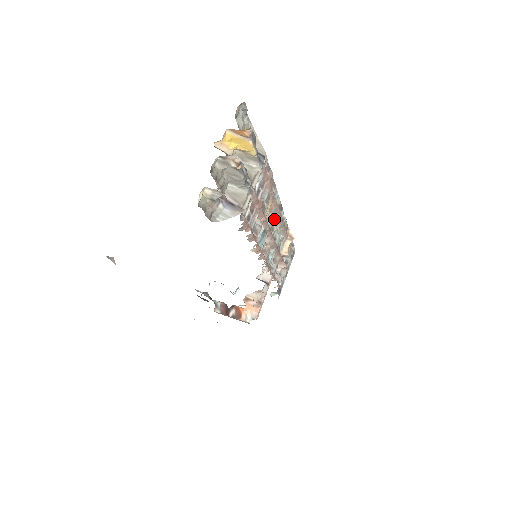
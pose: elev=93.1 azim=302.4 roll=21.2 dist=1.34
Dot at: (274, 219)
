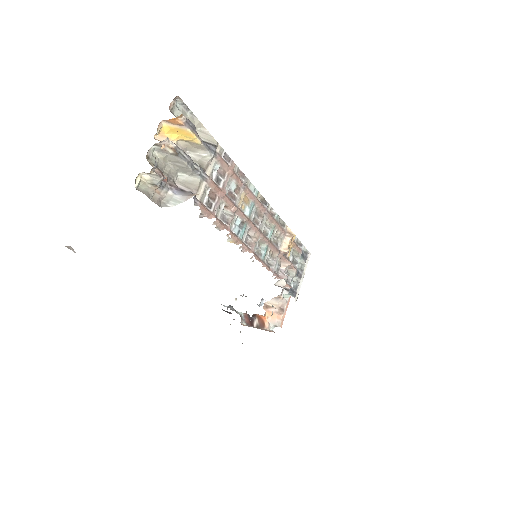
Dot at: (257, 212)
